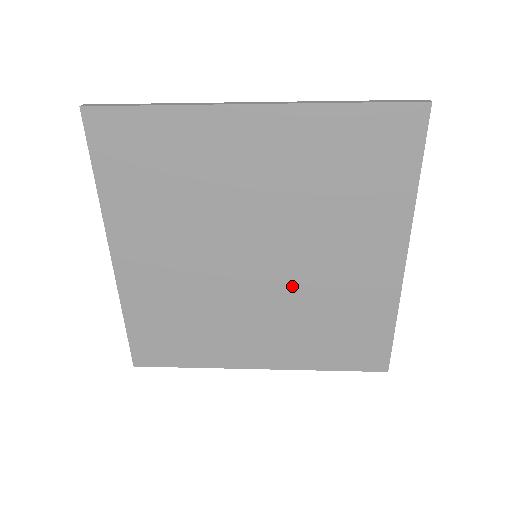
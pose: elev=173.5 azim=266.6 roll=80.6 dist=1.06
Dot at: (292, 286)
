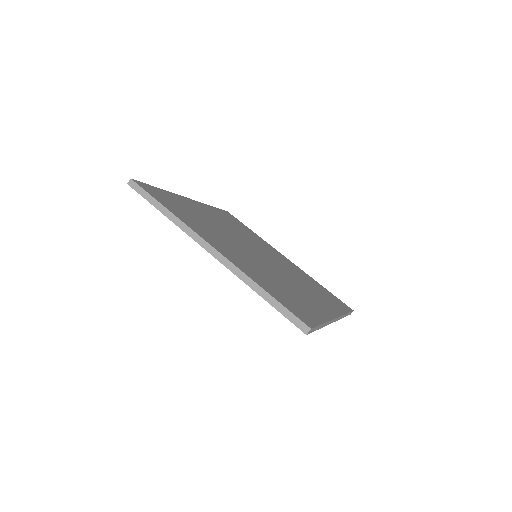
Dot at: occluded
